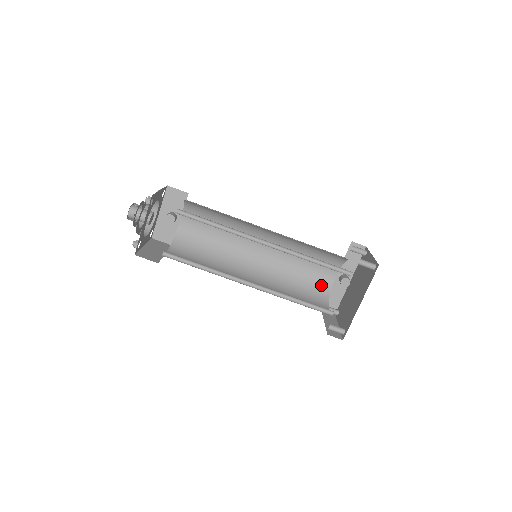
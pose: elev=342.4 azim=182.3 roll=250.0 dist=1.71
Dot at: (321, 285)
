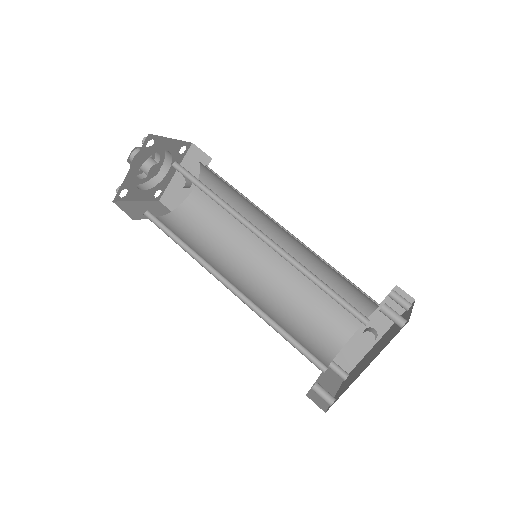
Dot at: (335, 330)
